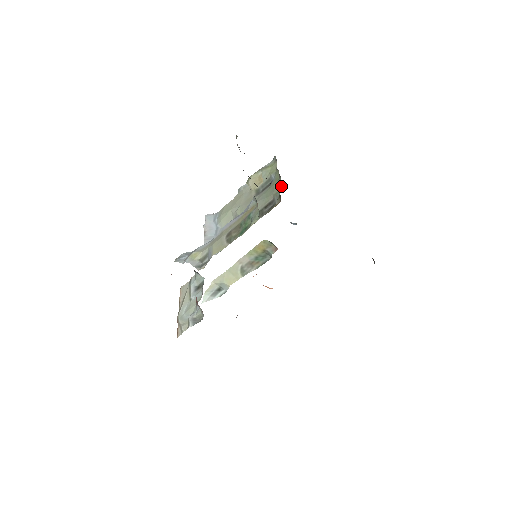
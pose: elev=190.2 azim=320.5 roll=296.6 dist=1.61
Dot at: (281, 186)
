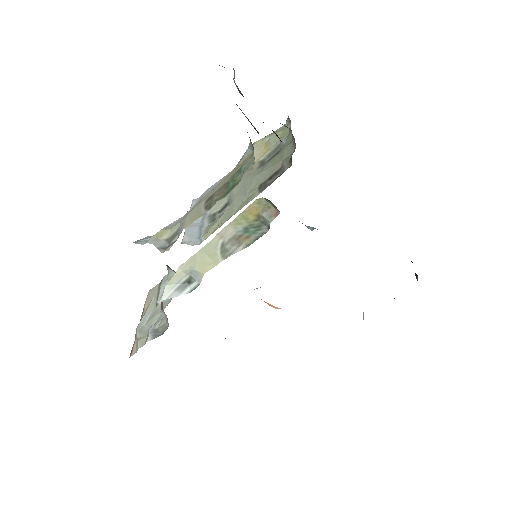
Dot at: (294, 148)
